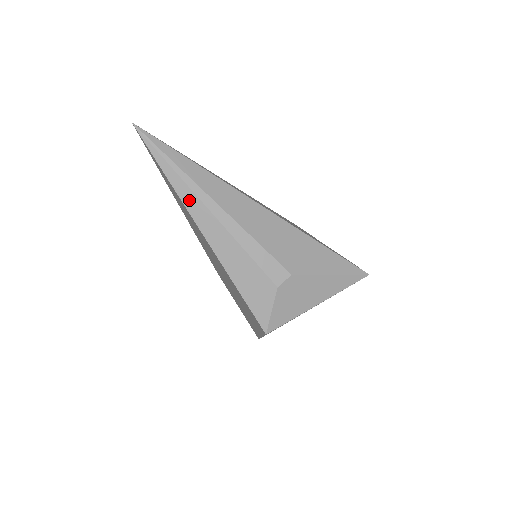
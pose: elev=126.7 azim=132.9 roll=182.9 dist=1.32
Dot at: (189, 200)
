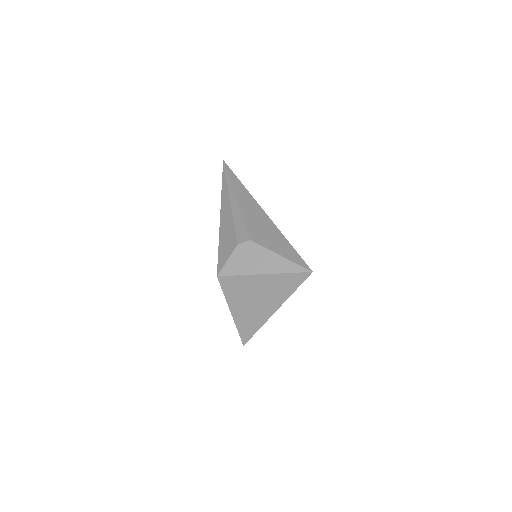
Dot at: (224, 194)
